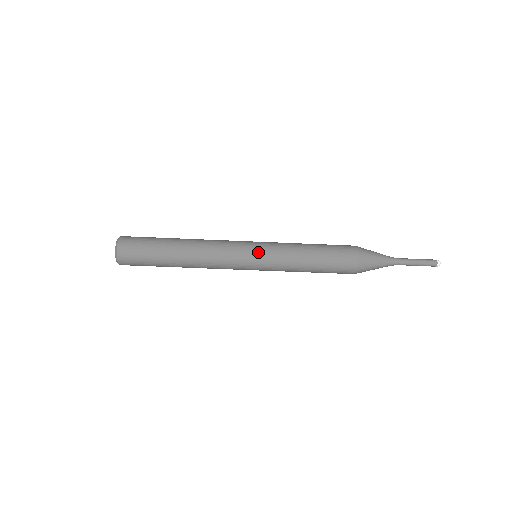
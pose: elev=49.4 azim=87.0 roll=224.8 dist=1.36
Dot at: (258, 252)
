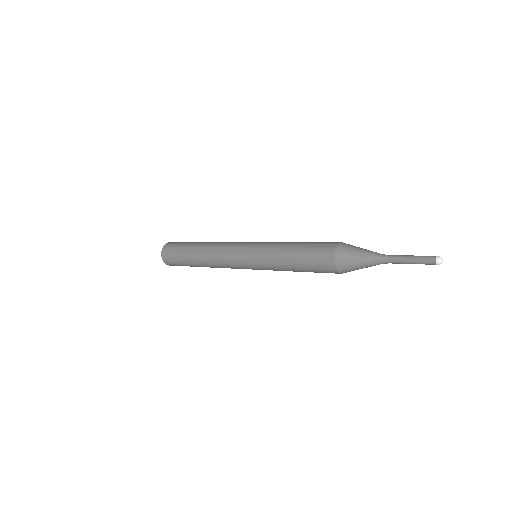
Dot at: (248, 255)
